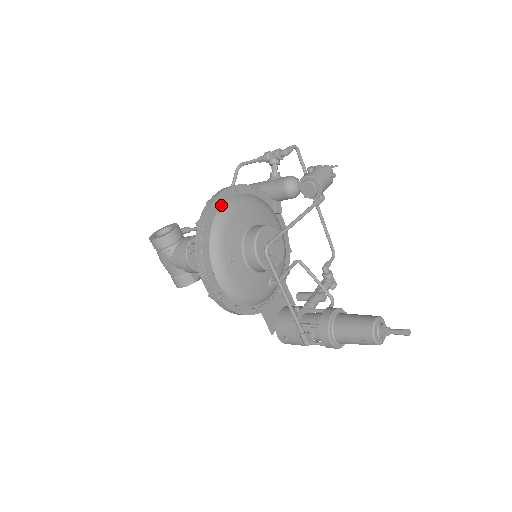
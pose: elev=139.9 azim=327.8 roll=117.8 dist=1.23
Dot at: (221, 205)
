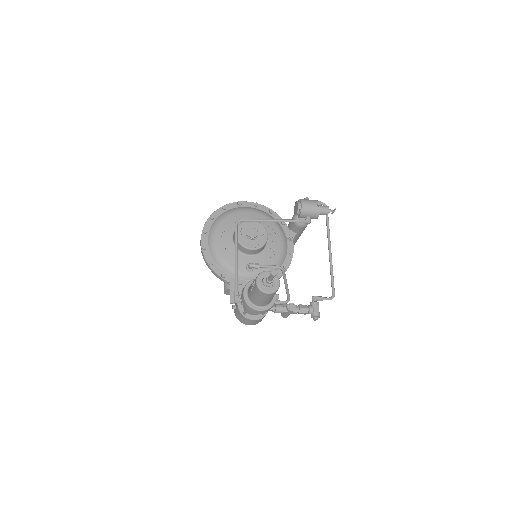
Dot at: (241, 207)
